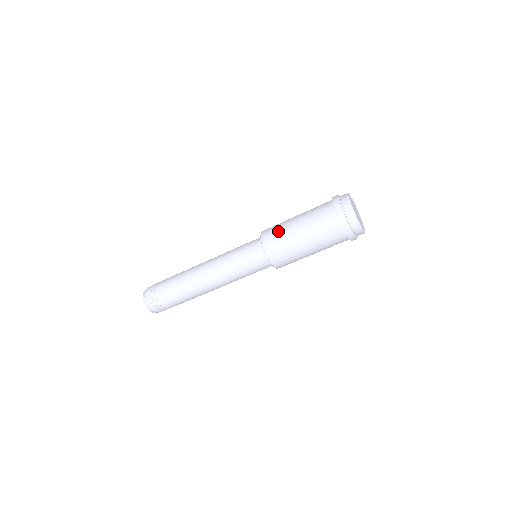
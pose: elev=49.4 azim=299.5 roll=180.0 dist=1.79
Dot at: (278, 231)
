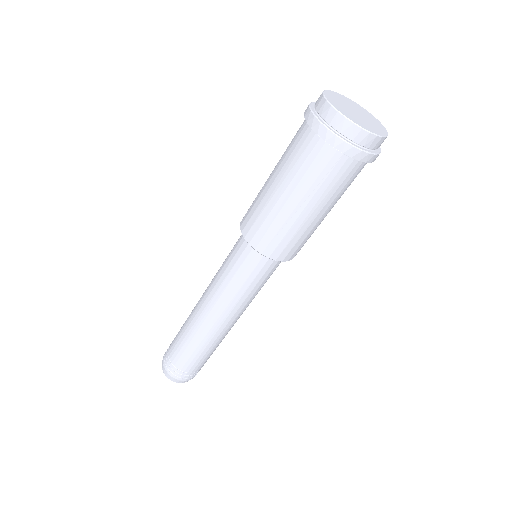
Dot at: occluded
